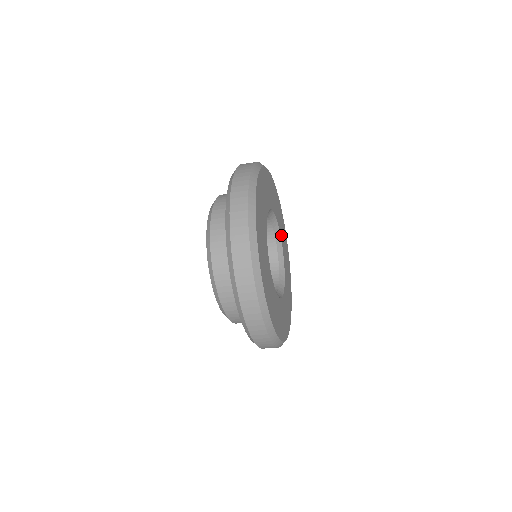
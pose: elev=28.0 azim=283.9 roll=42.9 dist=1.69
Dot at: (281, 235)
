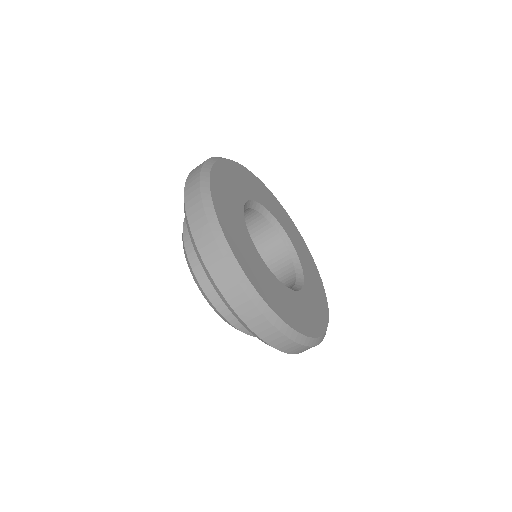
Dot at: (289, 234)
